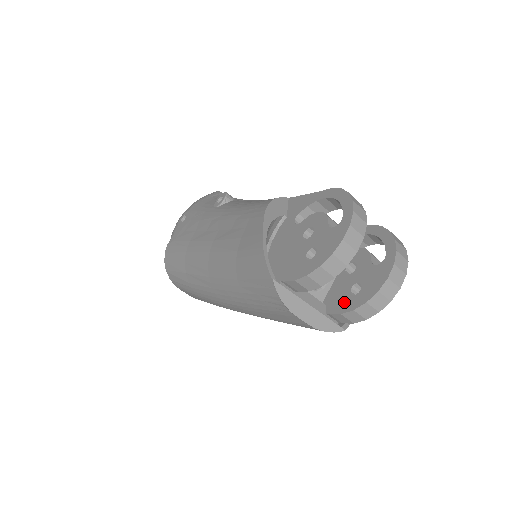
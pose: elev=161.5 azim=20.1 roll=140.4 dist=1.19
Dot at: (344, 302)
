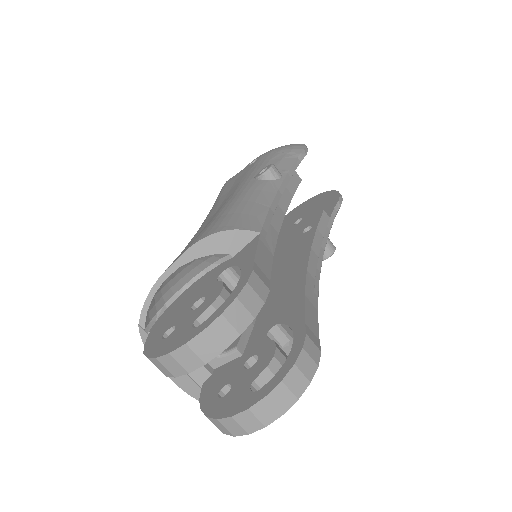
Dot at: (211, 391)
